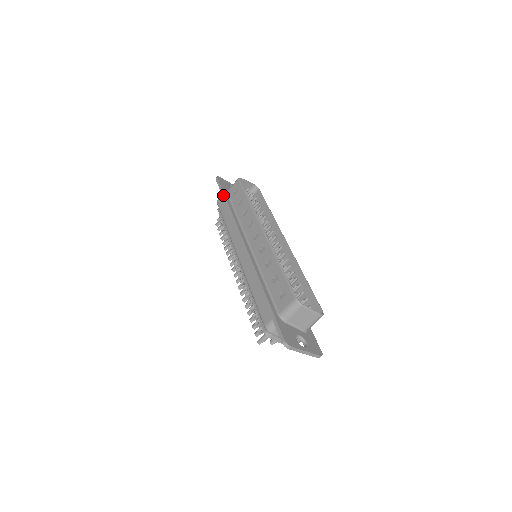
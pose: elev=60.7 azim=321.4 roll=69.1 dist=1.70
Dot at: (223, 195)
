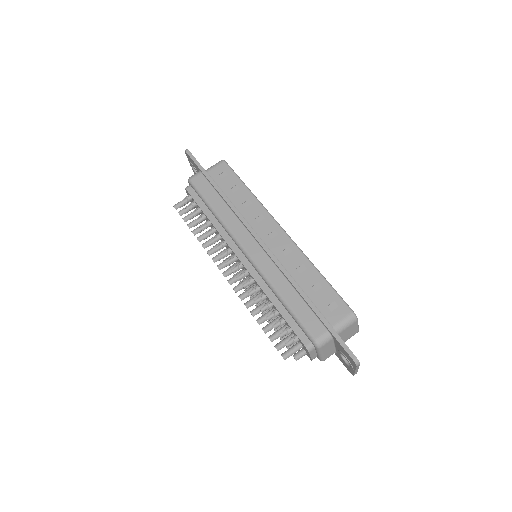
Dot at: (207, 175)
